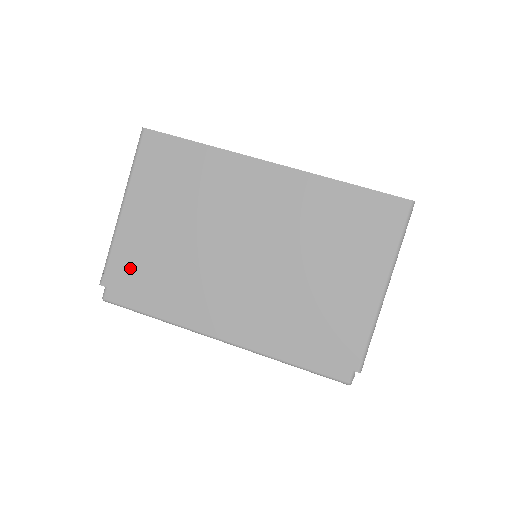
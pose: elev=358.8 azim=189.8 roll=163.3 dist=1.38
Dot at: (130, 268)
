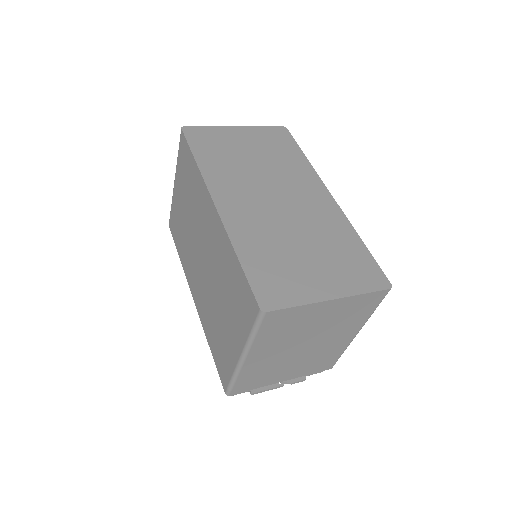
Dot at: (175, 225)
